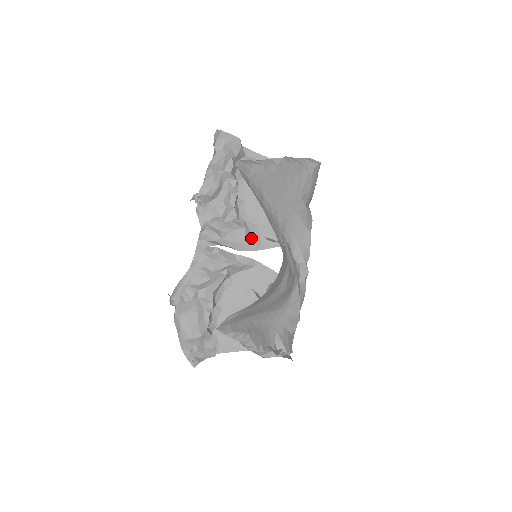
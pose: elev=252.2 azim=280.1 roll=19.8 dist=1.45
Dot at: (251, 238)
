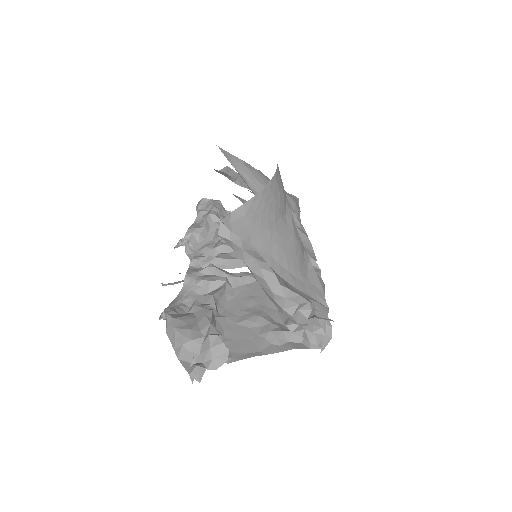
Dot at: occluded
